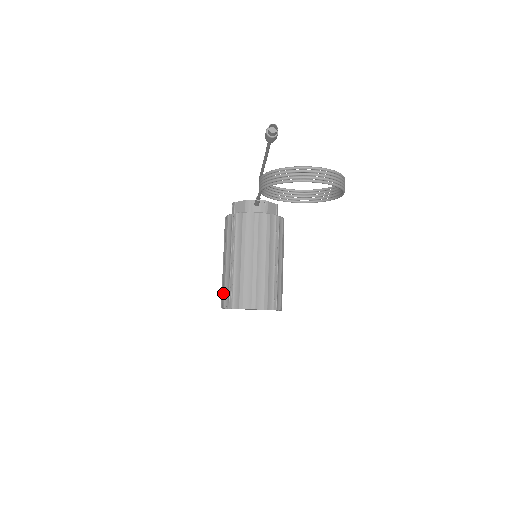
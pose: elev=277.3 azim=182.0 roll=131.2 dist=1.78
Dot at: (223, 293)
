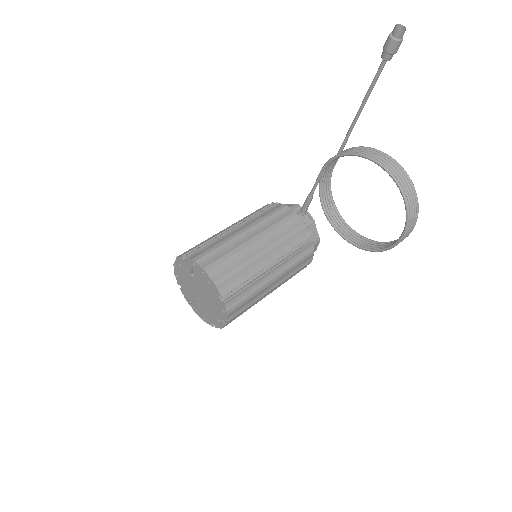
Dot at: occluded
